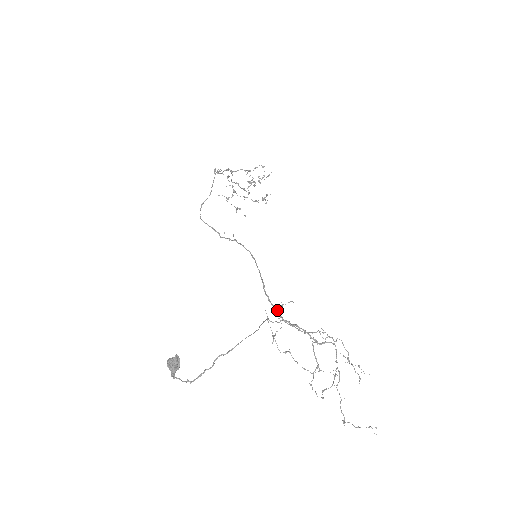
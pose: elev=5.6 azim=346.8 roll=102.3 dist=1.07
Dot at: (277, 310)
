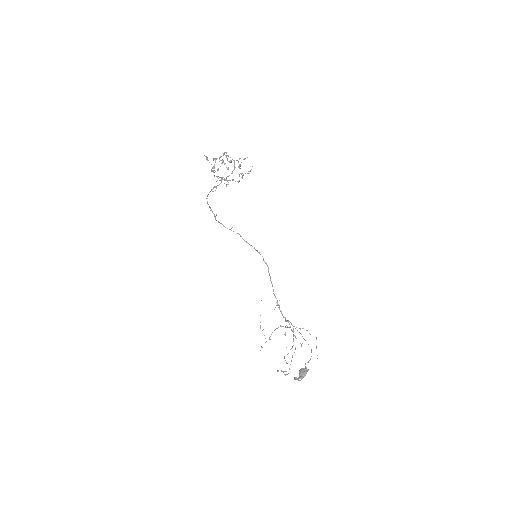
Dot at: occluded
